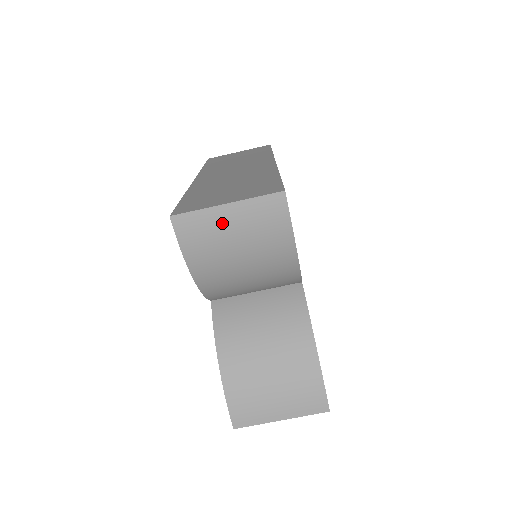
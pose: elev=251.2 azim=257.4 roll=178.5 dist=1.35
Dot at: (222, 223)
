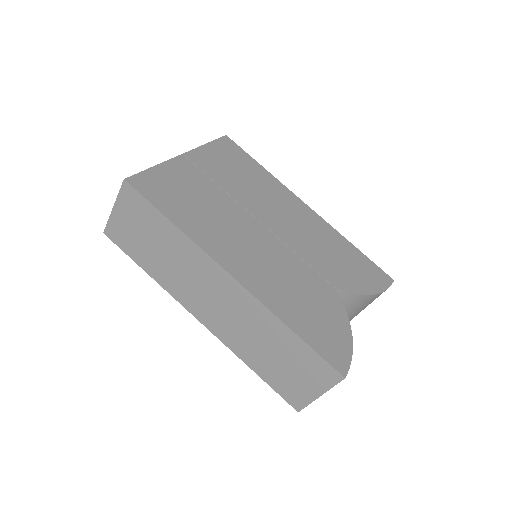
Dot at: occluded
